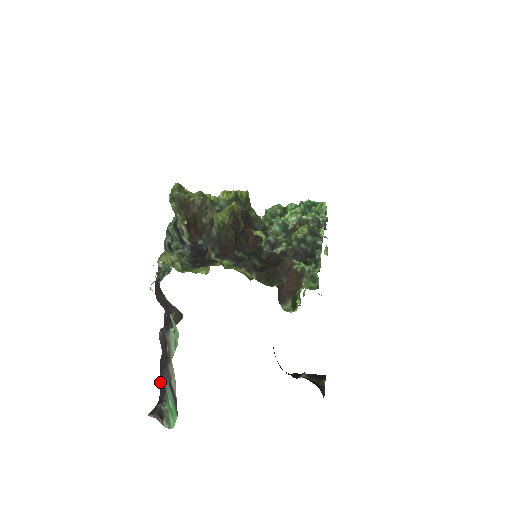
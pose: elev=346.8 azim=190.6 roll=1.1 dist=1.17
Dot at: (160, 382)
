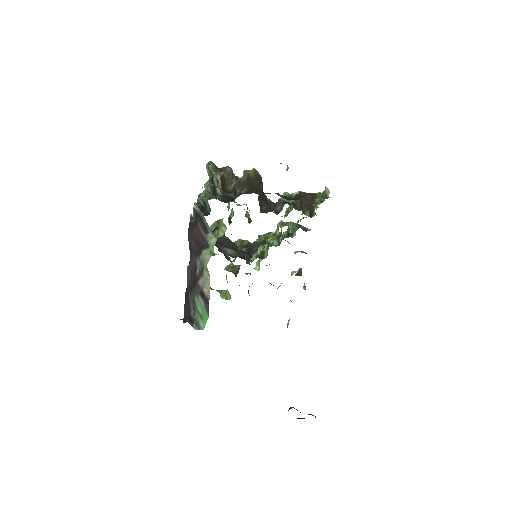
Dot at: (184, 309)
